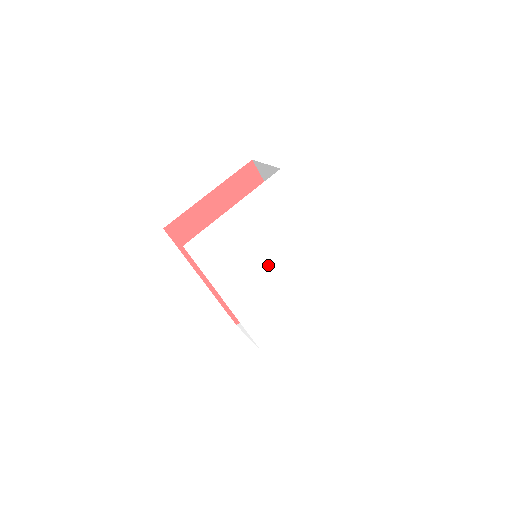
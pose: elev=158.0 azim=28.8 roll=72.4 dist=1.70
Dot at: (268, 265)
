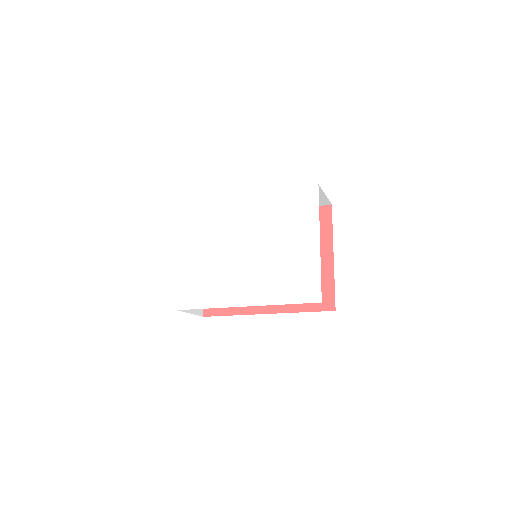
Dot at: (245, 250)
